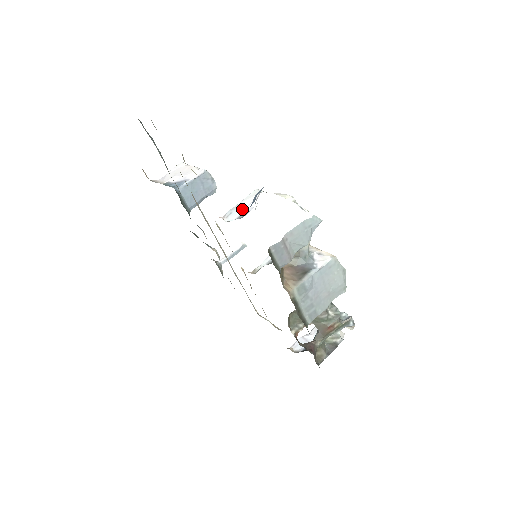
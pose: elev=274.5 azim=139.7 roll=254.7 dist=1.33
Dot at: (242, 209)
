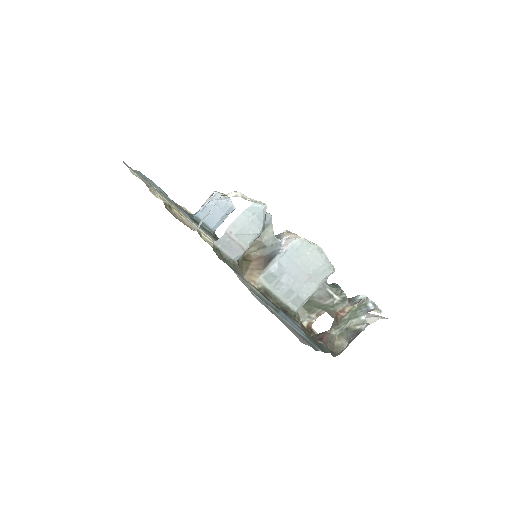
Dot at: (206, 216)
